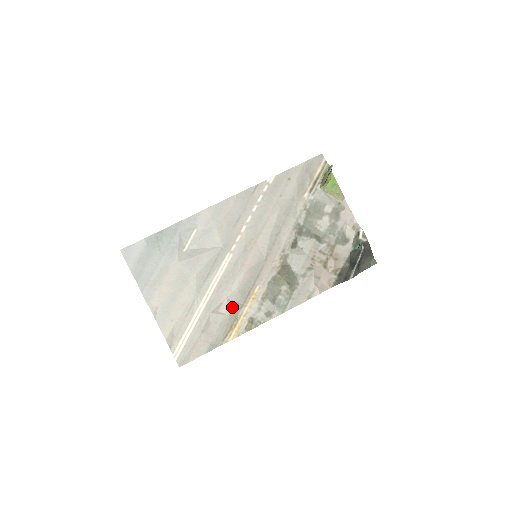
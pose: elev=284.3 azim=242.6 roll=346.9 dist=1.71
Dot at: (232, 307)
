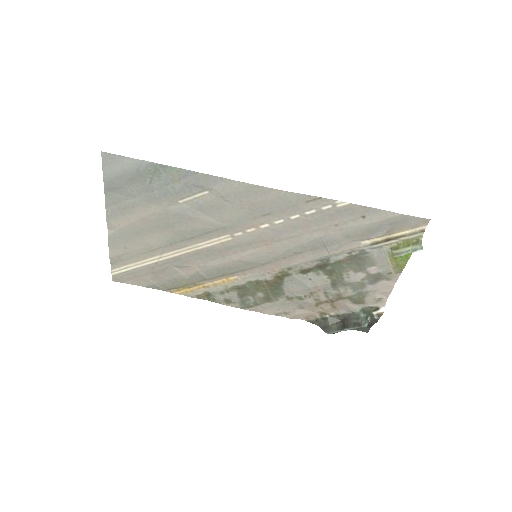
Dot at: (196, 275)
